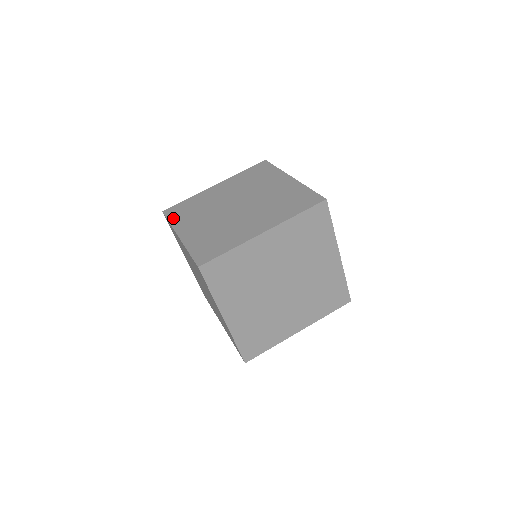
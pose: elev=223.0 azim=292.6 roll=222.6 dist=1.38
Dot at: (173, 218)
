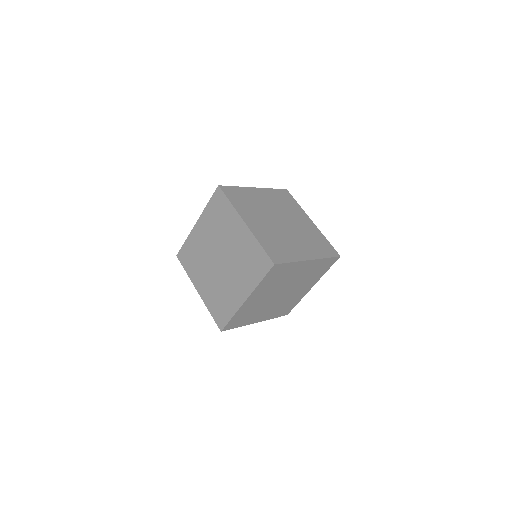
Dot at: occluded
